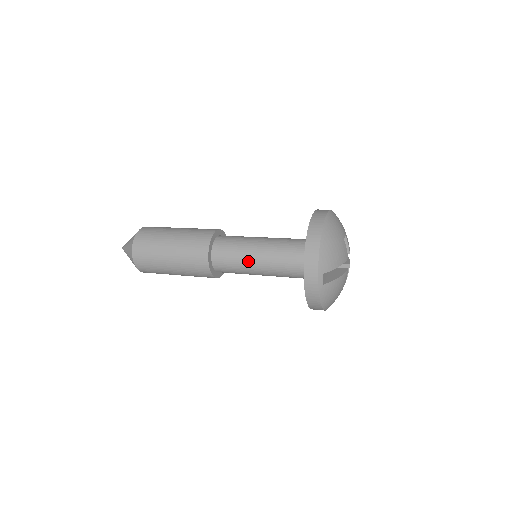
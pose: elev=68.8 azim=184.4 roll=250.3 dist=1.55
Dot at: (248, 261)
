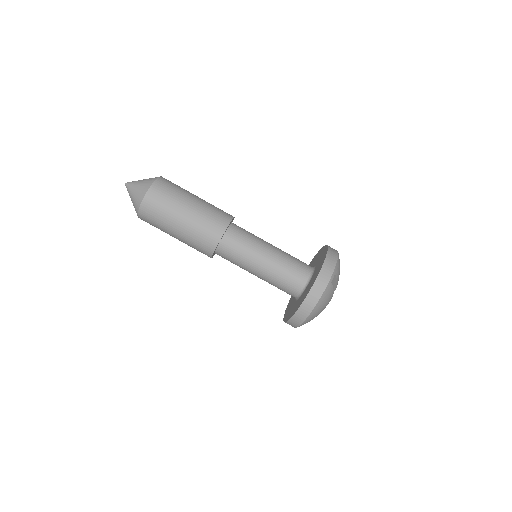
Dot at: (260, 248)
